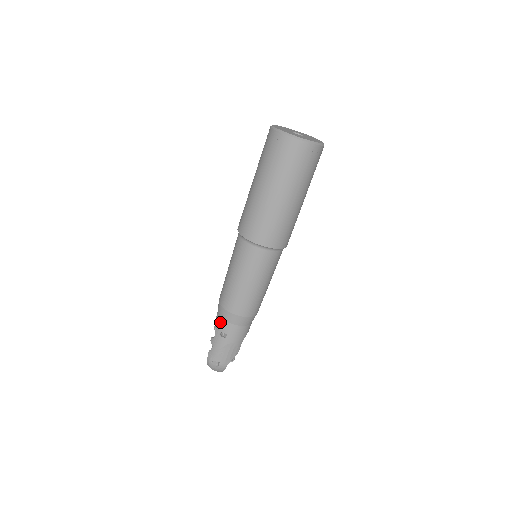
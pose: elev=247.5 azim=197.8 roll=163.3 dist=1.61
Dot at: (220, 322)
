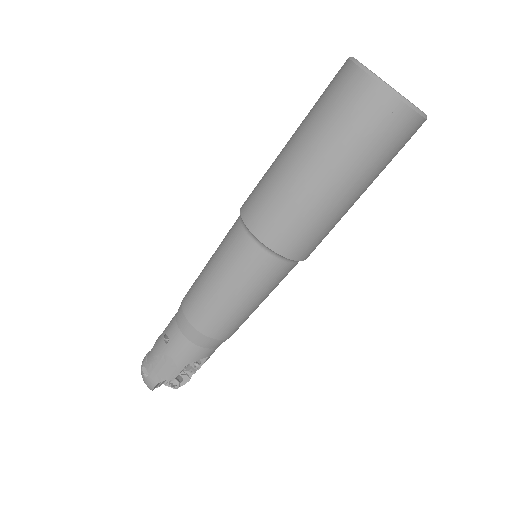
Dot at: (173, 319)
